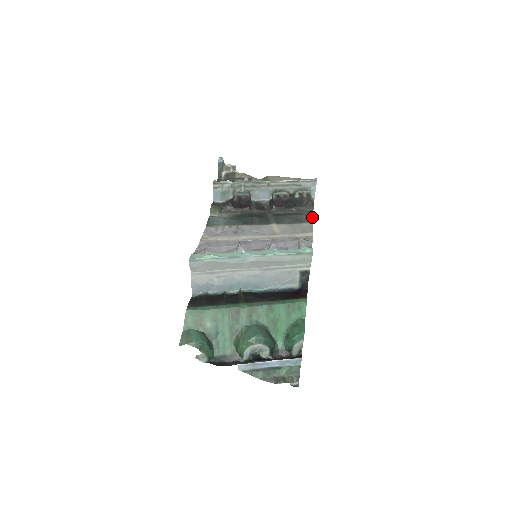
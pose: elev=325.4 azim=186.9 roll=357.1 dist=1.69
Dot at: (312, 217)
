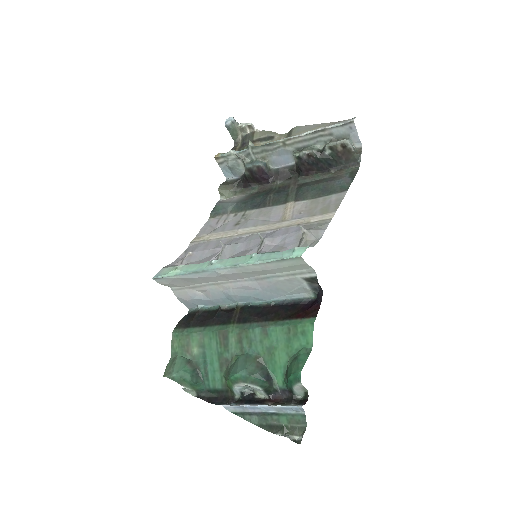
Dot at: (350, 181)
